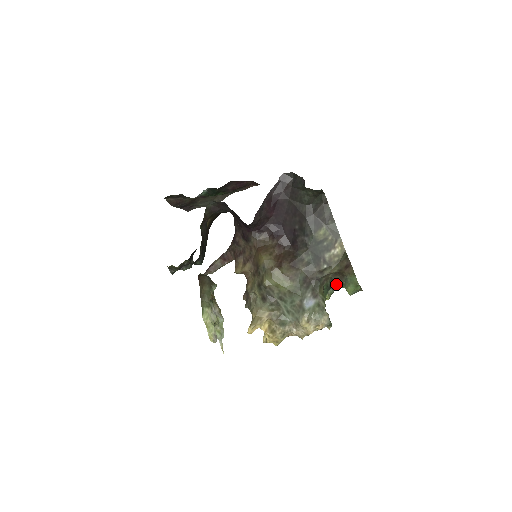
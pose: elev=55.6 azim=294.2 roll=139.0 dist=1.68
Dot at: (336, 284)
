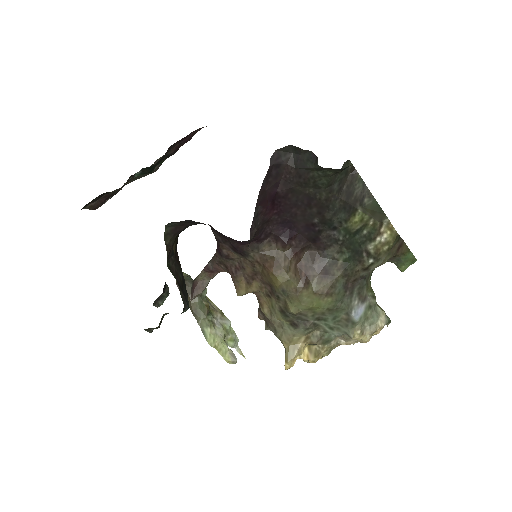
Dot at: occluded
